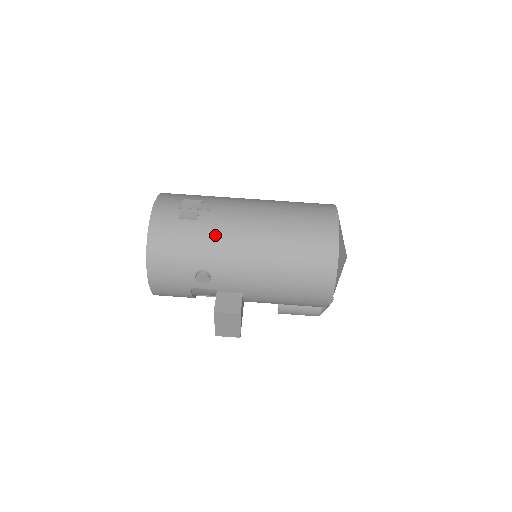
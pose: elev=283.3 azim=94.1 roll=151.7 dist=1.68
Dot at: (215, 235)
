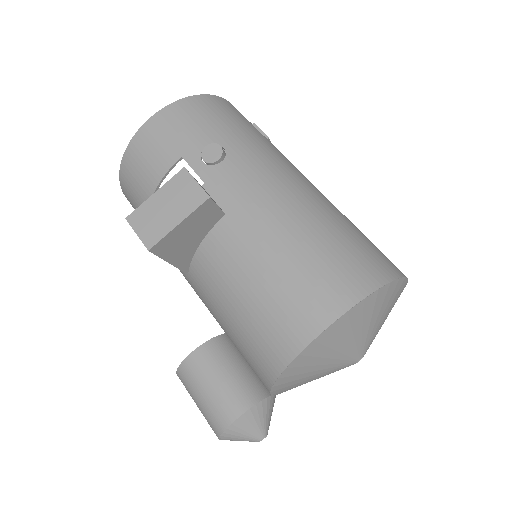
Dot at: (273, 150)
